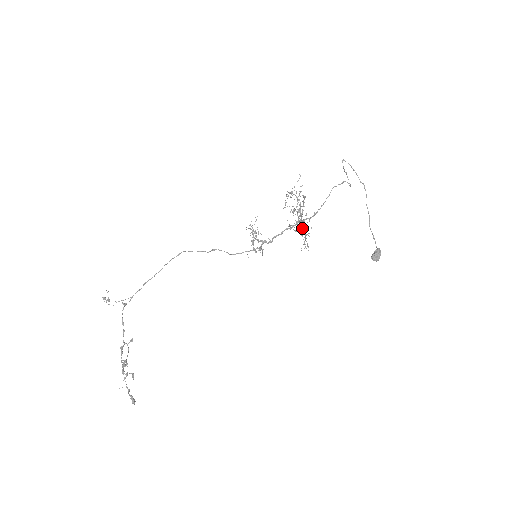
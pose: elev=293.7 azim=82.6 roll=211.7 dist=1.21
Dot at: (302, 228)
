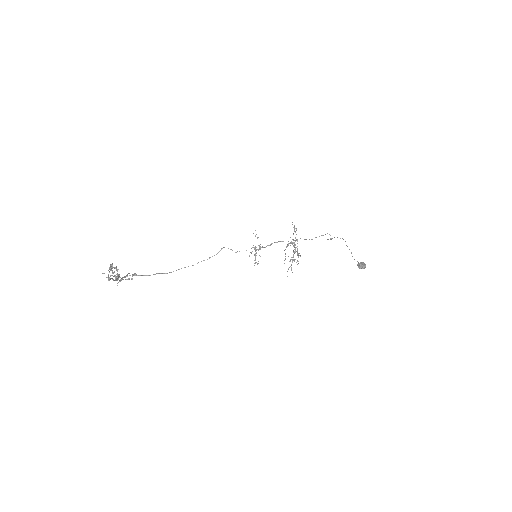
Dot at: occluded
